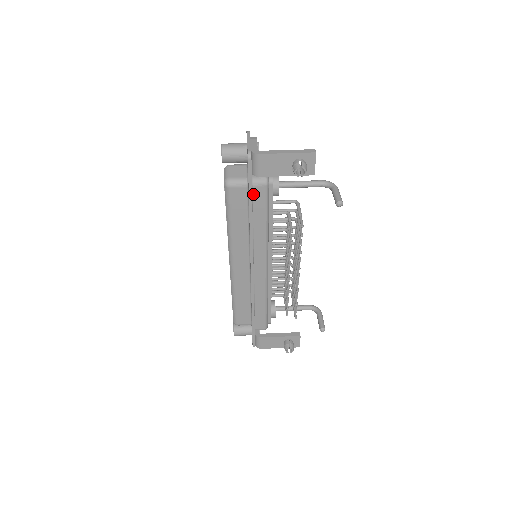
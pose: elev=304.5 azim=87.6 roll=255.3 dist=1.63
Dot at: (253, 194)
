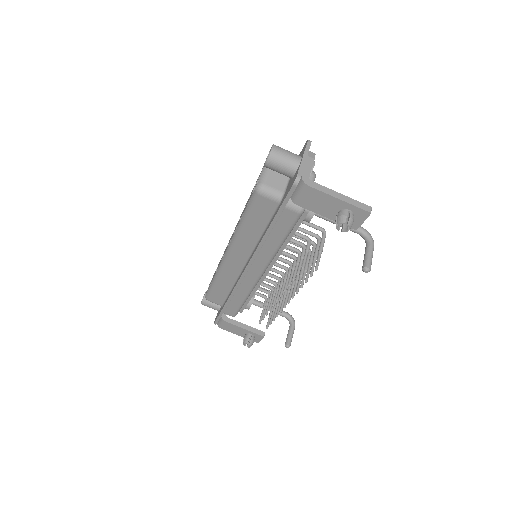
Dot at: (281, 214)
